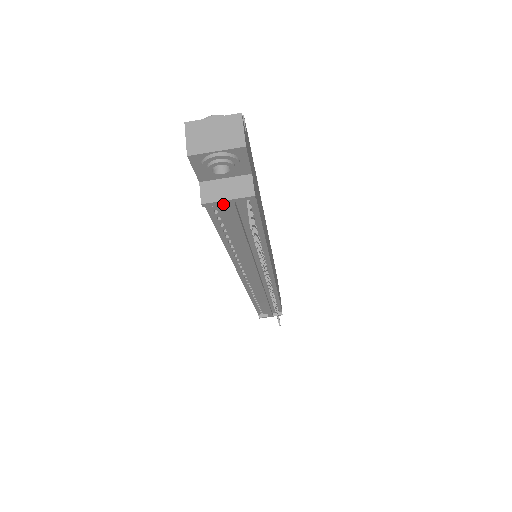
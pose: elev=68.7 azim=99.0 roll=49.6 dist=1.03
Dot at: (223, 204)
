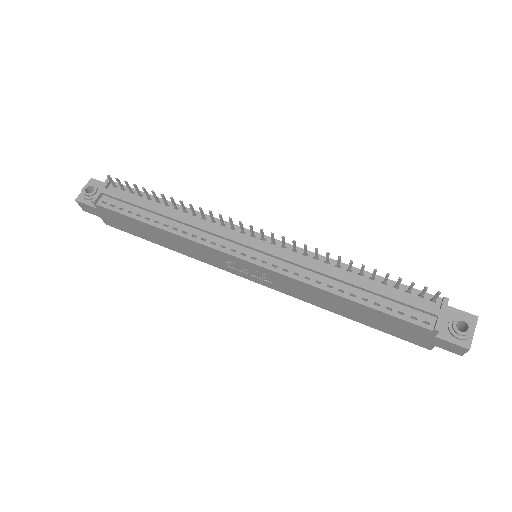
Dot at: (109, 199)
